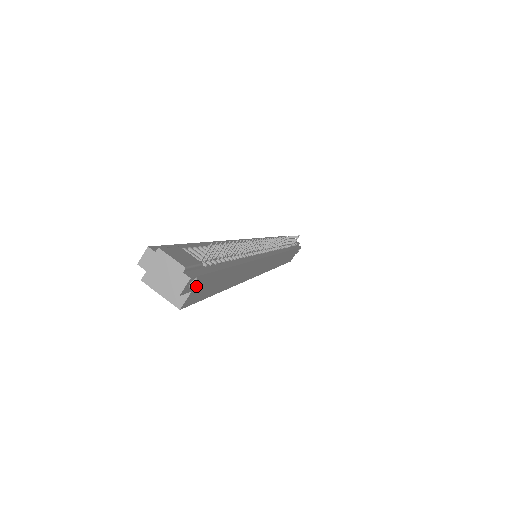
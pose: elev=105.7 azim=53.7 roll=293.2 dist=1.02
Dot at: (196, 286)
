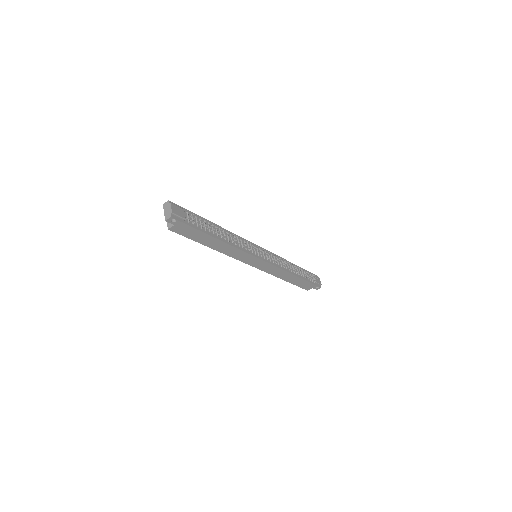
Dot at: (177, 225)
